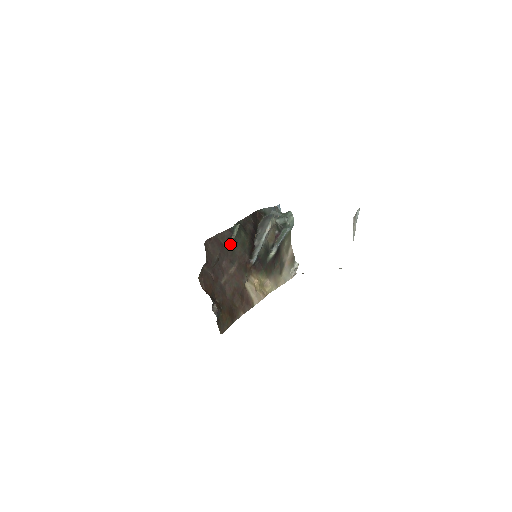
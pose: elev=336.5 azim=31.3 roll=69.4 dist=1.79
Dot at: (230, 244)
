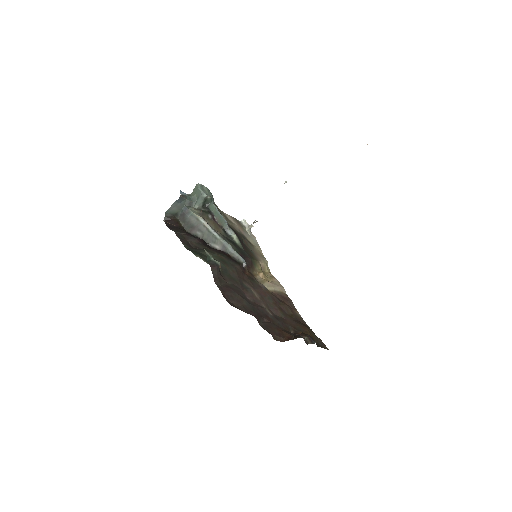
Dot at: (224, 277)
